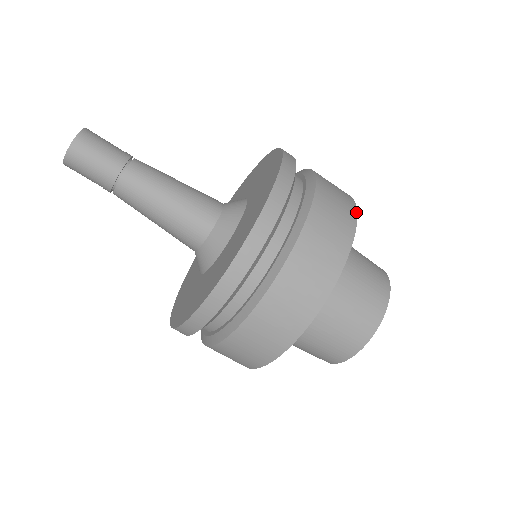
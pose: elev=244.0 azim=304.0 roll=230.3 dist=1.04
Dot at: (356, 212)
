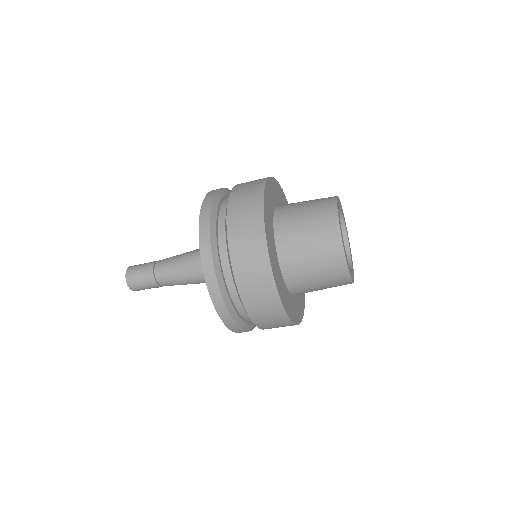
Dot at: (264, 236)
